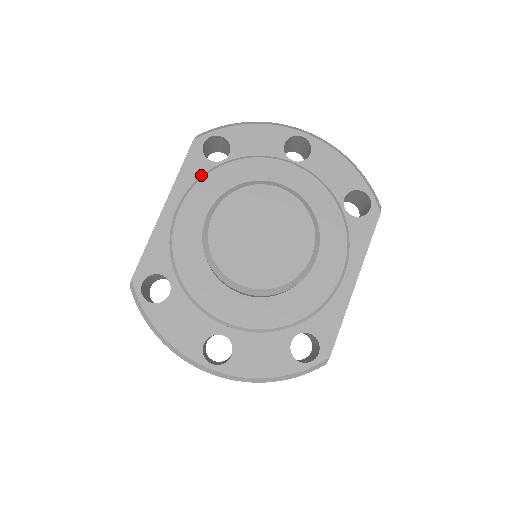
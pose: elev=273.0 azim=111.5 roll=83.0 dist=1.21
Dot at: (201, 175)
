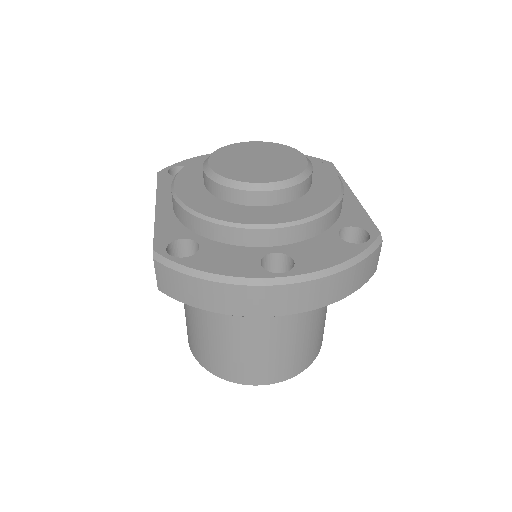
Dot at: occluded
